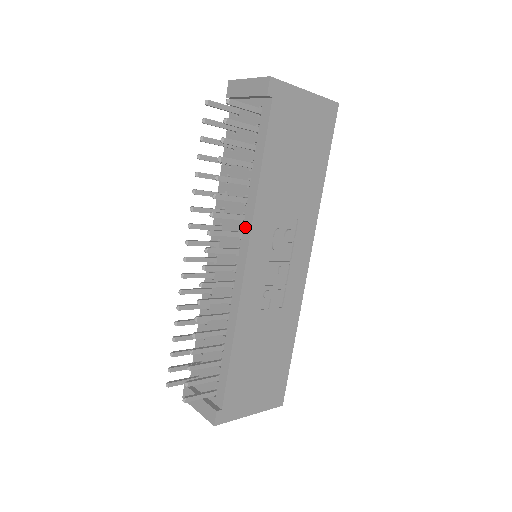
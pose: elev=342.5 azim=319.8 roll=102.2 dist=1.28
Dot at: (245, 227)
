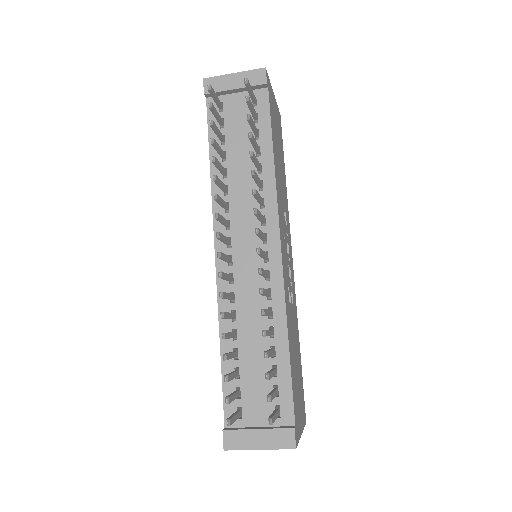
Dot at: (268, 211)
